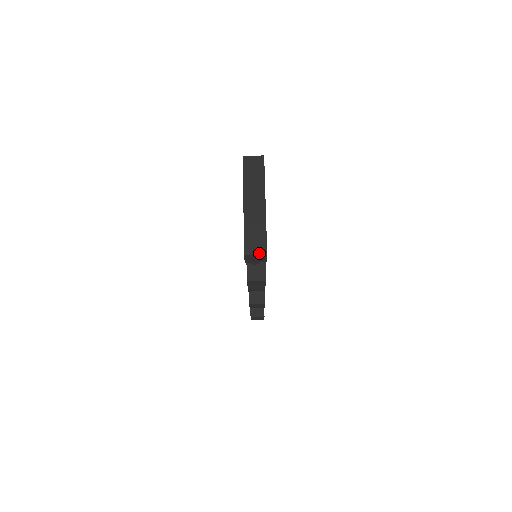
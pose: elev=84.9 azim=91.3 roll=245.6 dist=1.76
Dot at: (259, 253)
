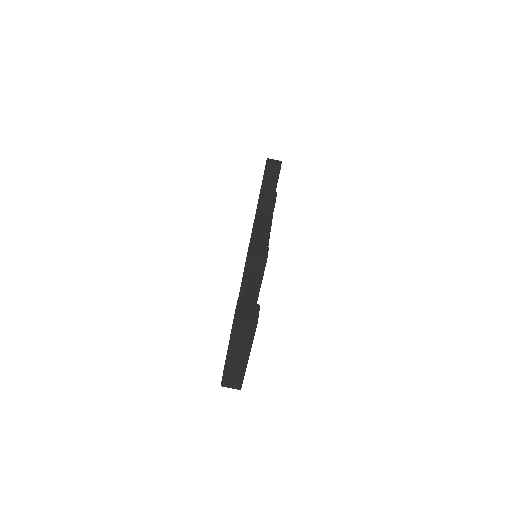
Dot at: (234, 388)
